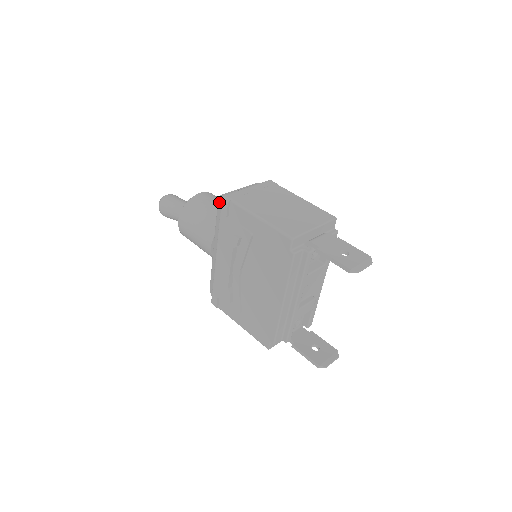
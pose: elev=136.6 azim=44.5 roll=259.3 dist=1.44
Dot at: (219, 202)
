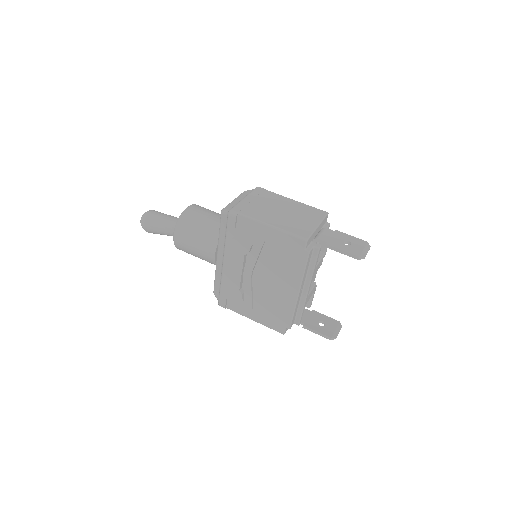
Dot at: (223, 216)
